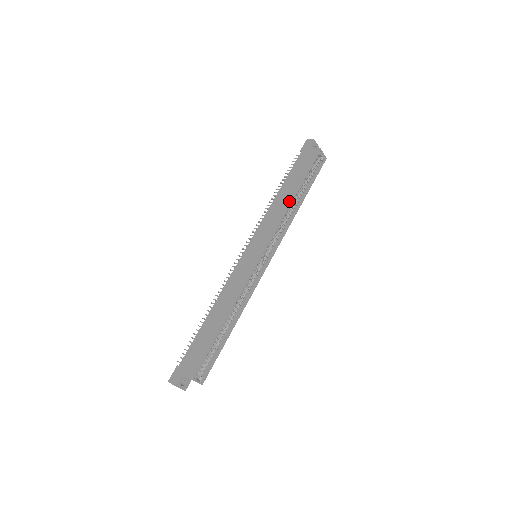
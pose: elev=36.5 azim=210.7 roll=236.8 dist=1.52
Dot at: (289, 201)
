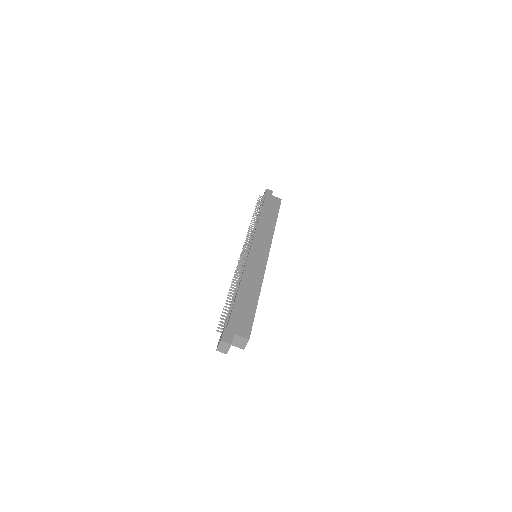
Dot at: (274, 225)
